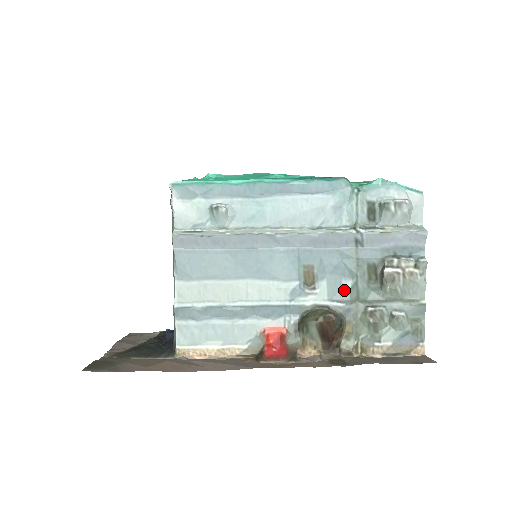
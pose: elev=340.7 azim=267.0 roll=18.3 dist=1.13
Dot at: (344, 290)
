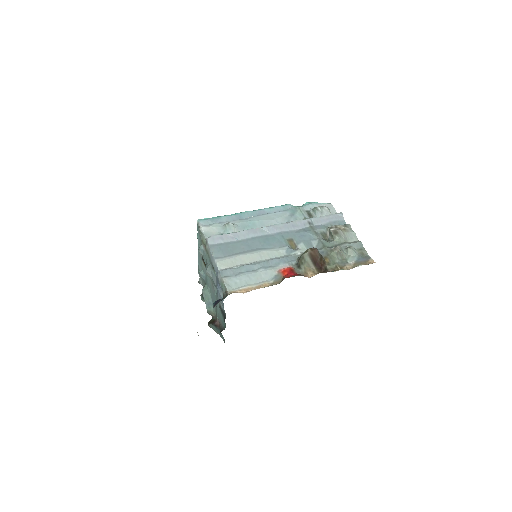
Dot at: (315, 245)
